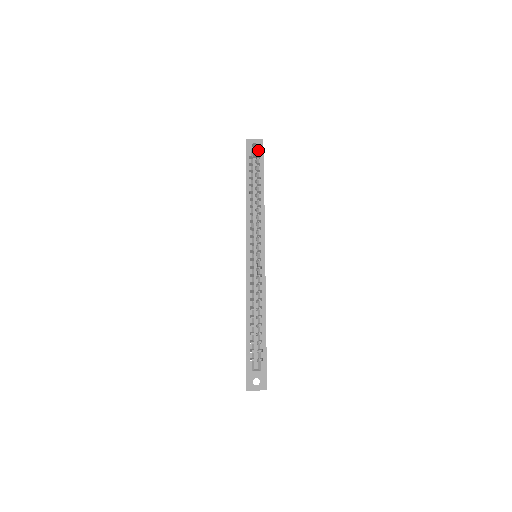
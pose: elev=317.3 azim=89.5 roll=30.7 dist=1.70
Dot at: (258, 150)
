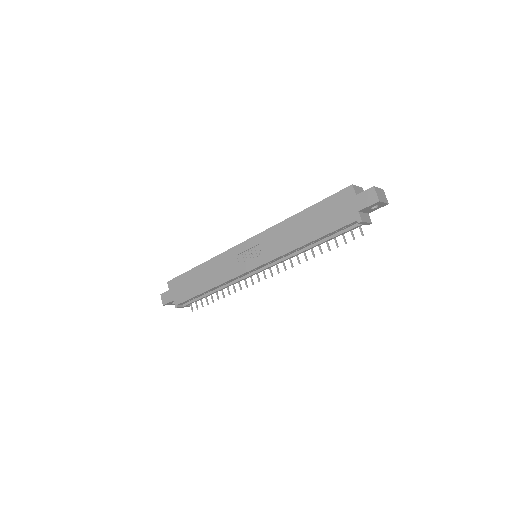
Dot at: occluded
